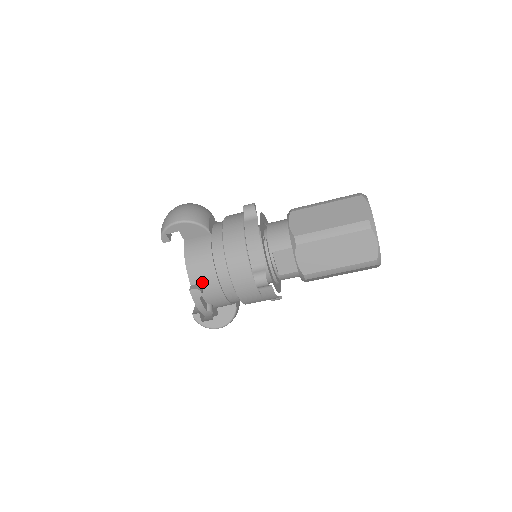
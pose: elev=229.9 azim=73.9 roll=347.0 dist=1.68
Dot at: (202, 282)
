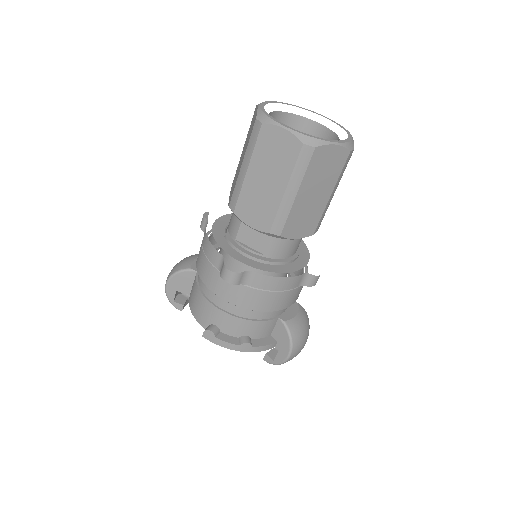
Dot at: (210, 320)
